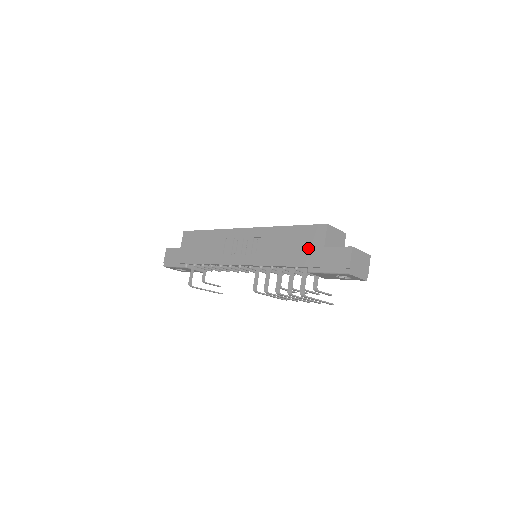
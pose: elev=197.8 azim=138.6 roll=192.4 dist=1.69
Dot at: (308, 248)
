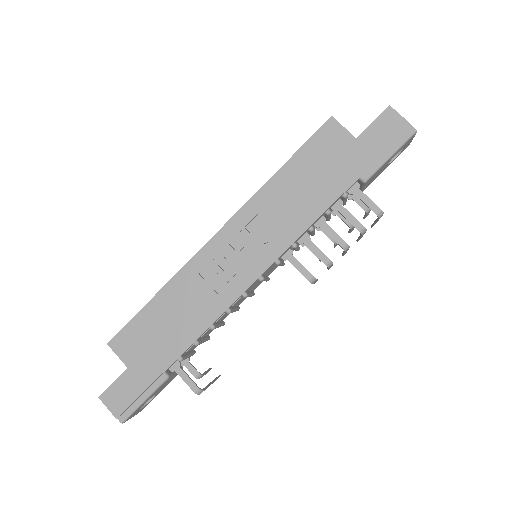
Dot at: (338, 159)
